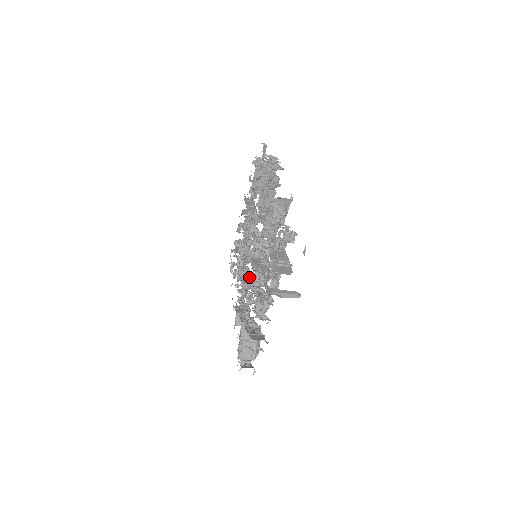
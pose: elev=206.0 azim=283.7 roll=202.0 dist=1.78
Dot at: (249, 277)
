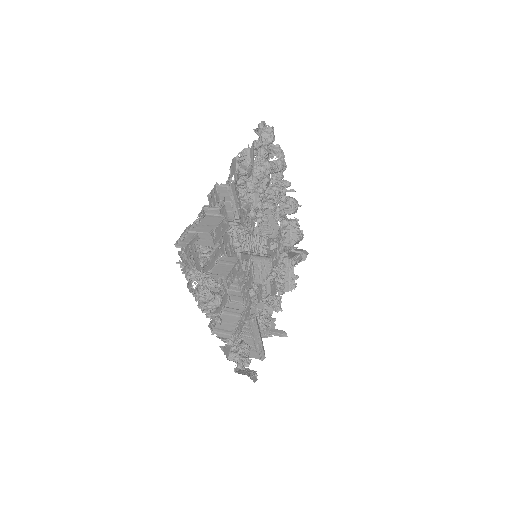
Dot at: occluded
